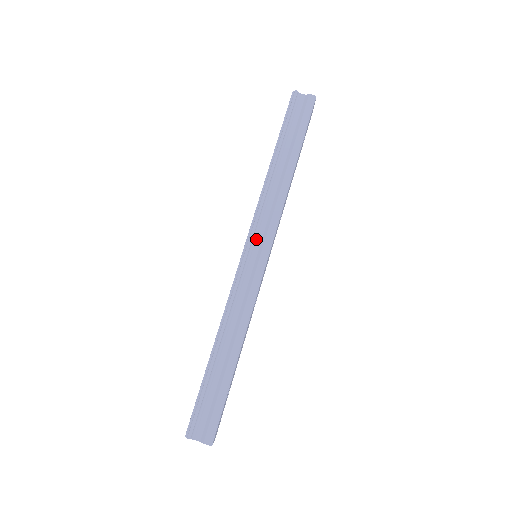
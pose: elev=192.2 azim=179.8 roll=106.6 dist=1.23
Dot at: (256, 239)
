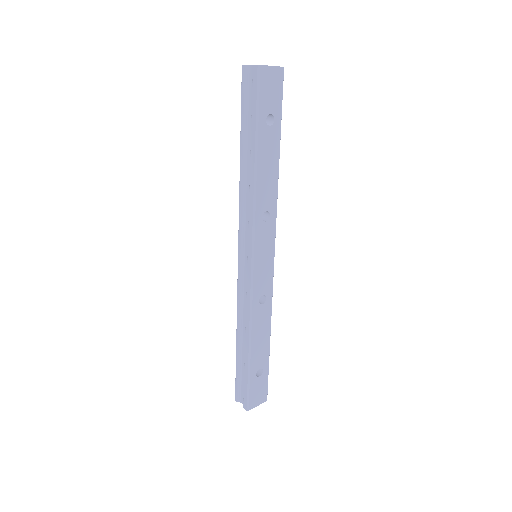
Dot at: (245, 244)
